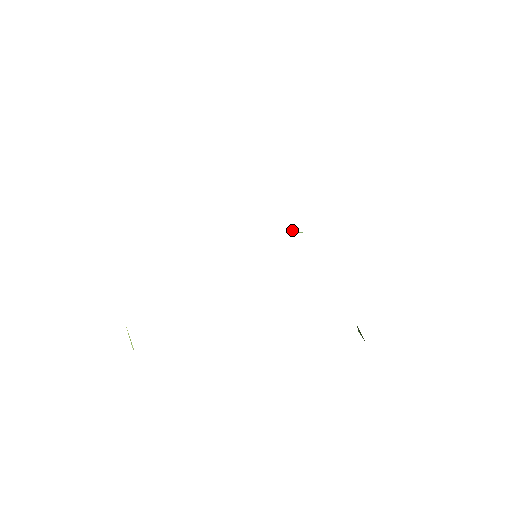
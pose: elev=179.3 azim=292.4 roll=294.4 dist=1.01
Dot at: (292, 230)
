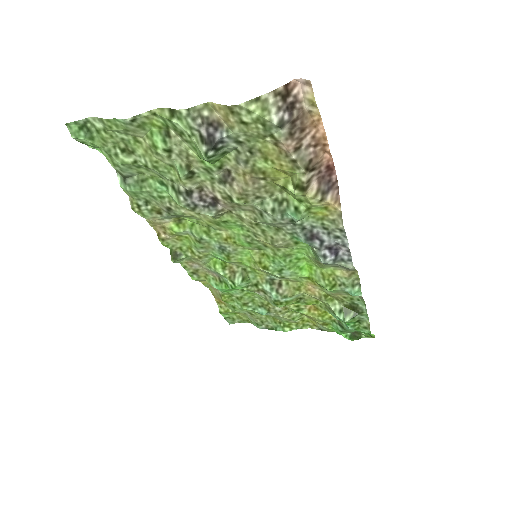
Dot at: (247, 275)
